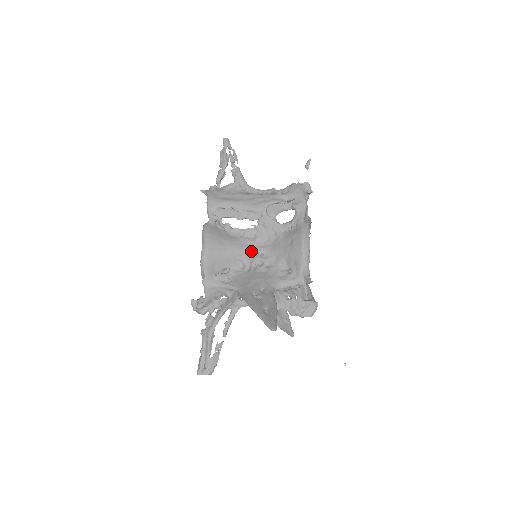
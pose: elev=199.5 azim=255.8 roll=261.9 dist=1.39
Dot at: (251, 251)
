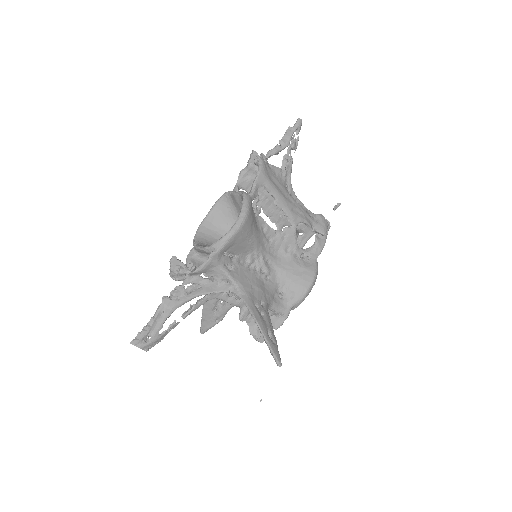
Dot at: (263, 252)
